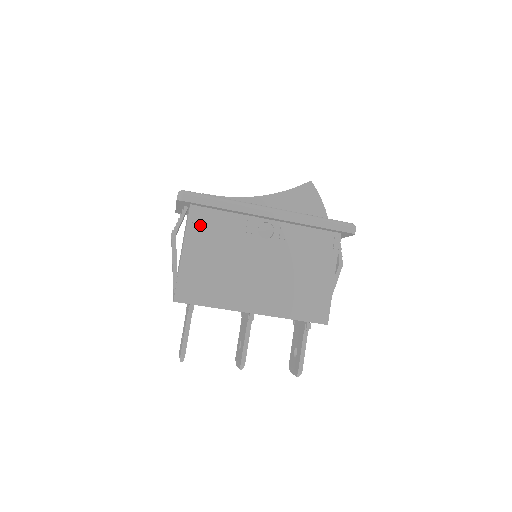
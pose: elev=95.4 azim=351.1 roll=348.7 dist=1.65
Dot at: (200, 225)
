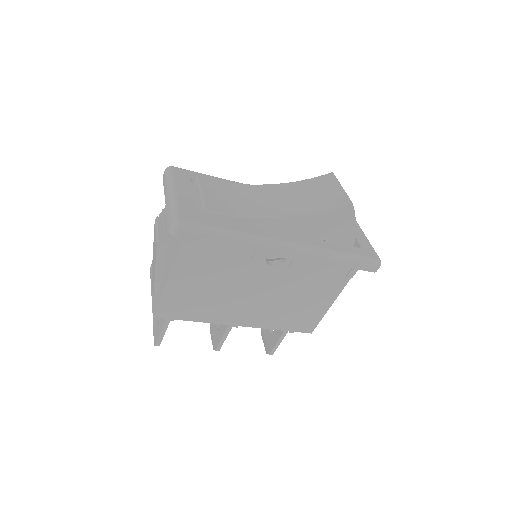
Dot at: (196, 252)
